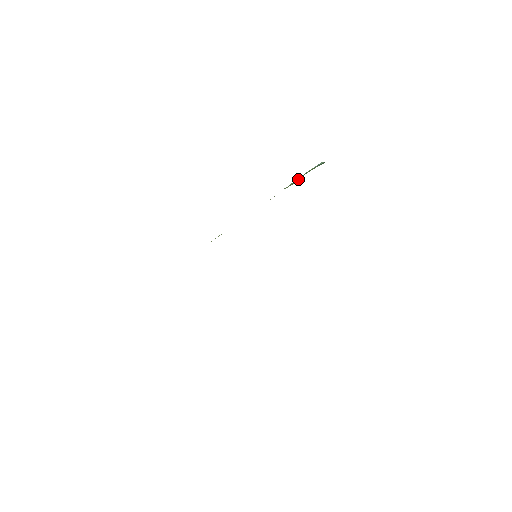
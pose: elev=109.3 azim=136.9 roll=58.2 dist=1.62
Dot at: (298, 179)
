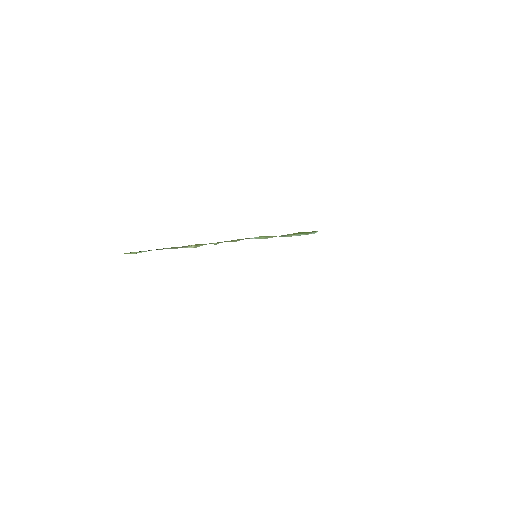
Dot at: occluded
